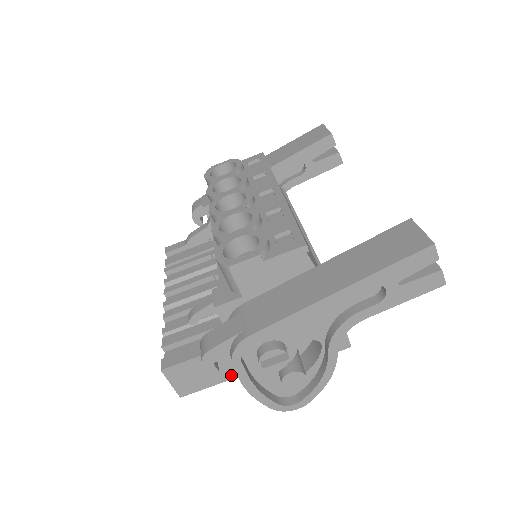
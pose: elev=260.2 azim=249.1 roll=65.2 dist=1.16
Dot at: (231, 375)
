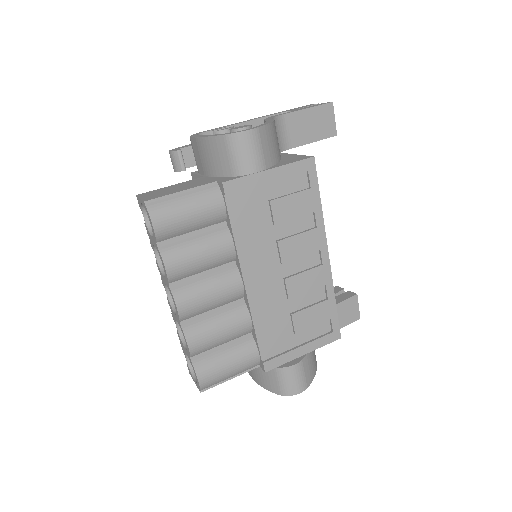
Dot at: (199, 185)
